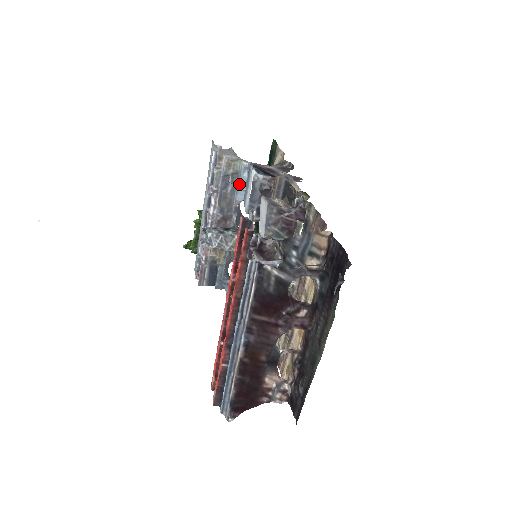
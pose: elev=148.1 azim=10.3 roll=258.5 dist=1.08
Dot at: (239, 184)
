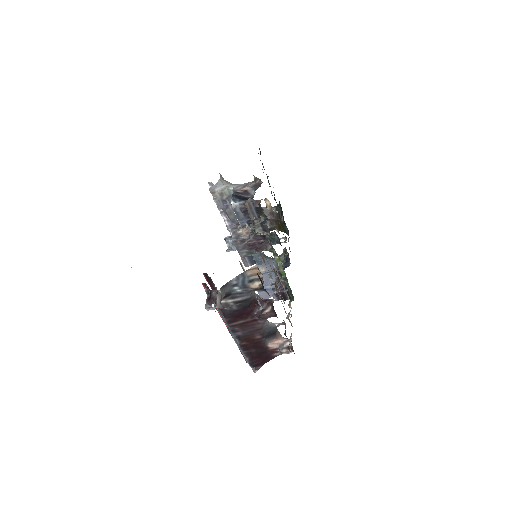
Dot at: occluded
